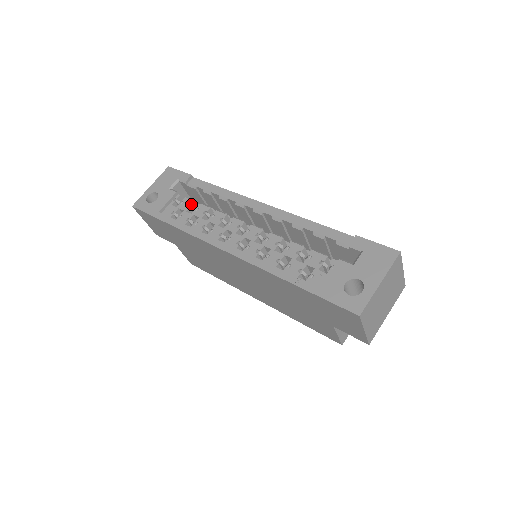
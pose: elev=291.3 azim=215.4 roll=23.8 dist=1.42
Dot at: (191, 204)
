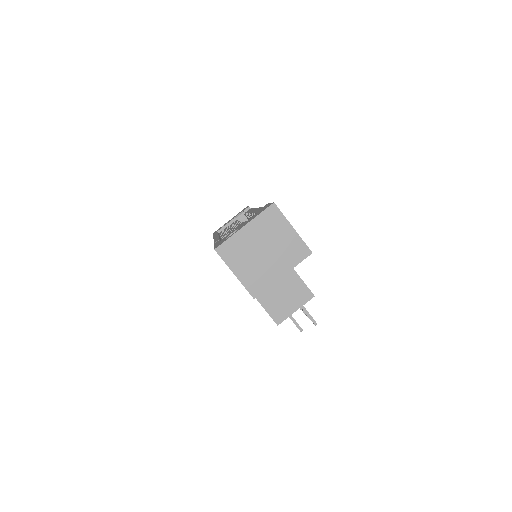
Dot at: (234, 222)
